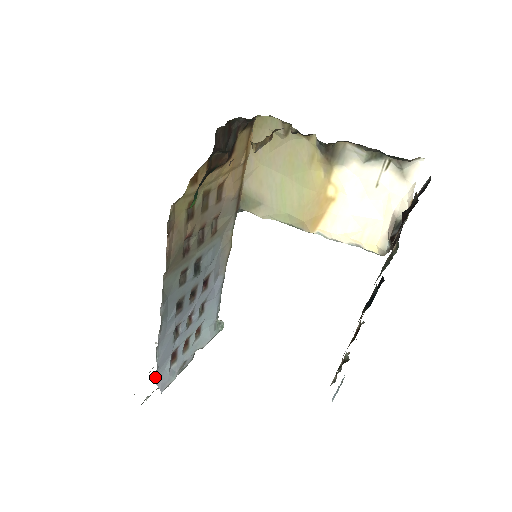
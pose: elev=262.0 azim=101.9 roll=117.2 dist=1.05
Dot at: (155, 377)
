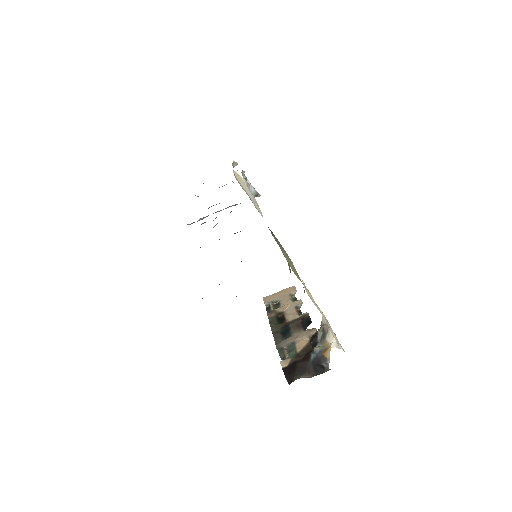
Dot at: occluded
